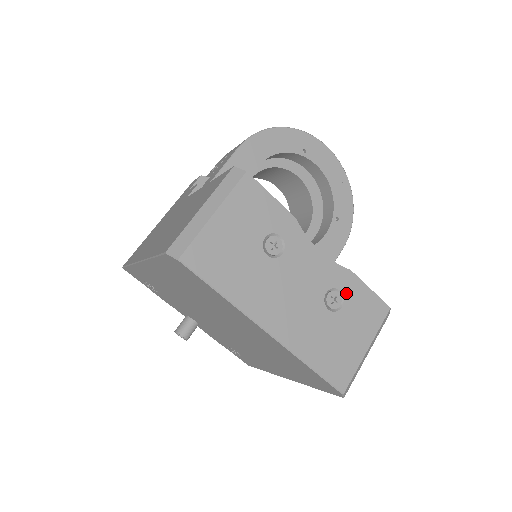
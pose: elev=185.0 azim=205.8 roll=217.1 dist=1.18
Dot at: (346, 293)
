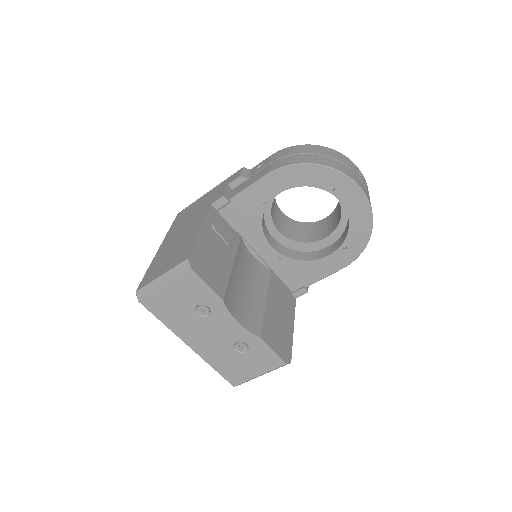
Dot at: (252, 347)
